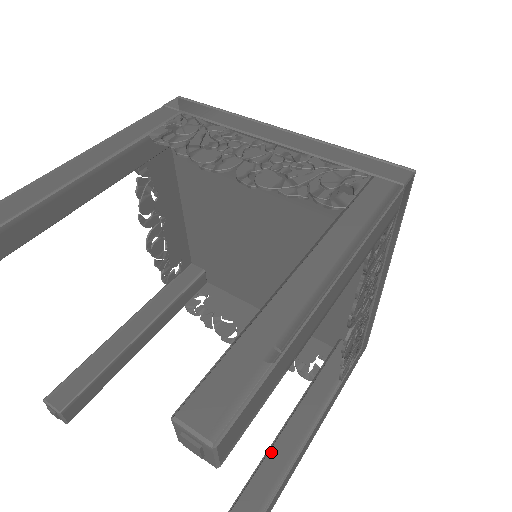
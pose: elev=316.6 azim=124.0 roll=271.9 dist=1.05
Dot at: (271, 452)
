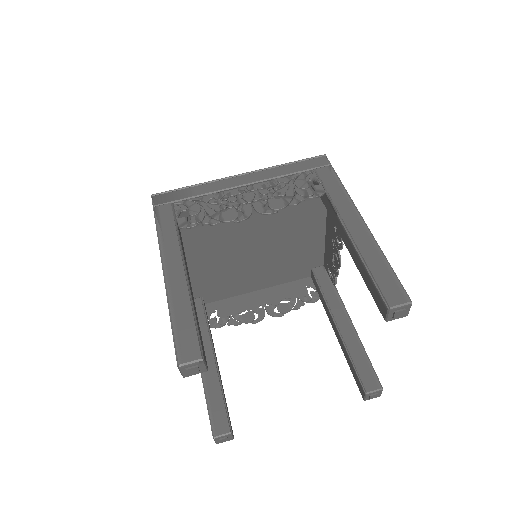
Dot at: (346, 341)
